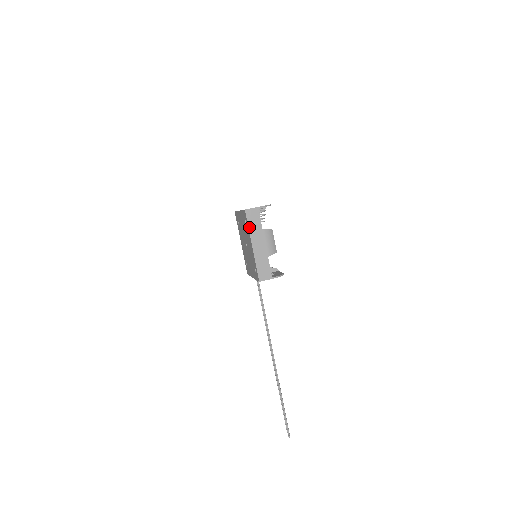
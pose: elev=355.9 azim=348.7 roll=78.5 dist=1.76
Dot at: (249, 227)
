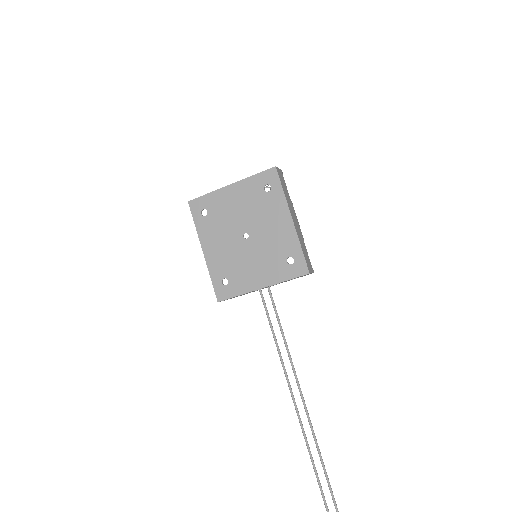
Dot at: (284, 192)
